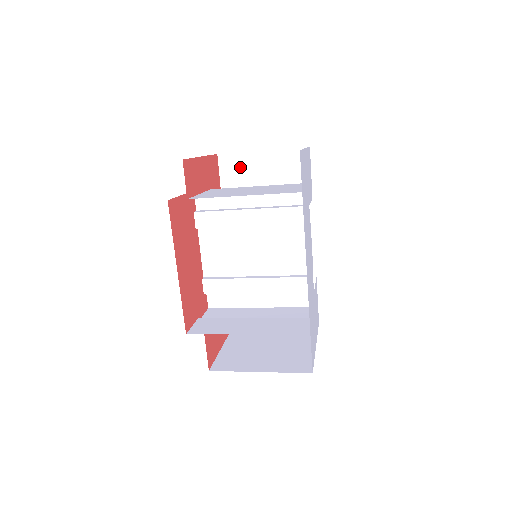
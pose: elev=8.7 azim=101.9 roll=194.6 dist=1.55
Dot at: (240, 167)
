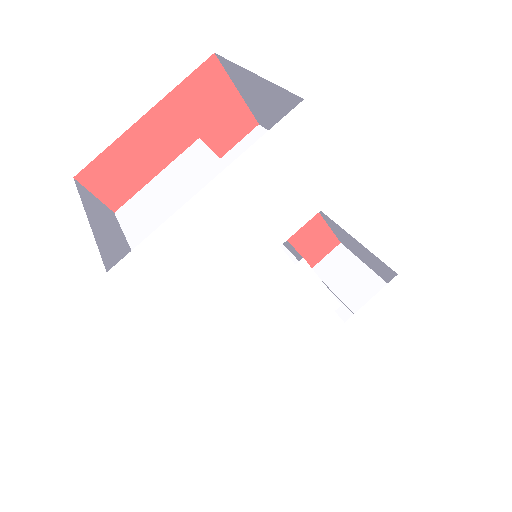
Dot at: (245, 85)
